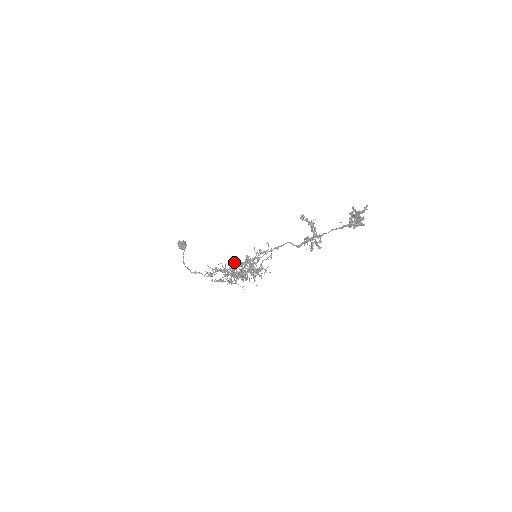
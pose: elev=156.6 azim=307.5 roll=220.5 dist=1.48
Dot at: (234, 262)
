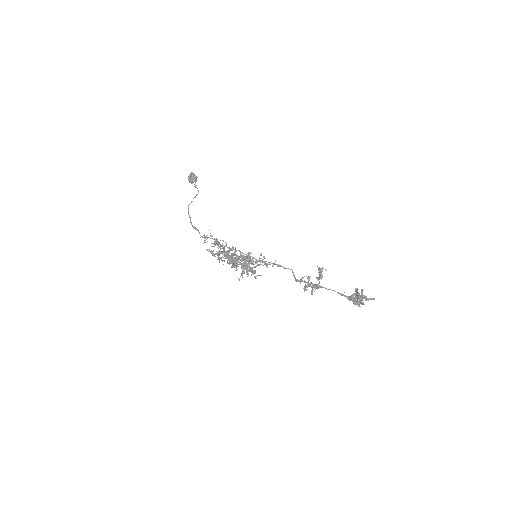
Dot at: (236, 250)
